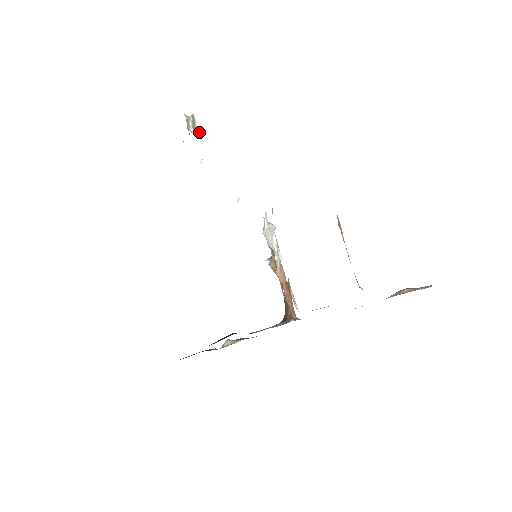
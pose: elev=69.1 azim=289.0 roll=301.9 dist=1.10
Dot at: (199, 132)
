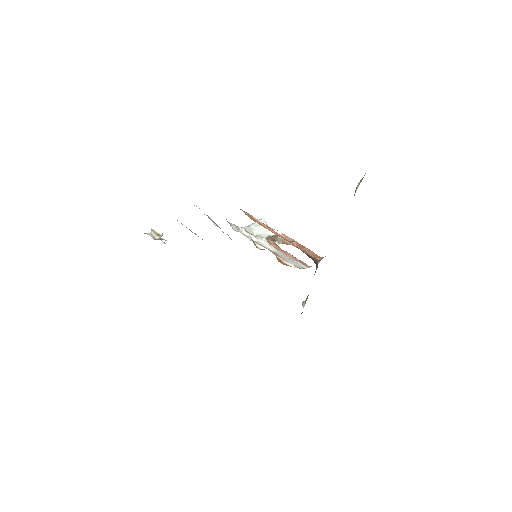
Dot at: (161, 235)
